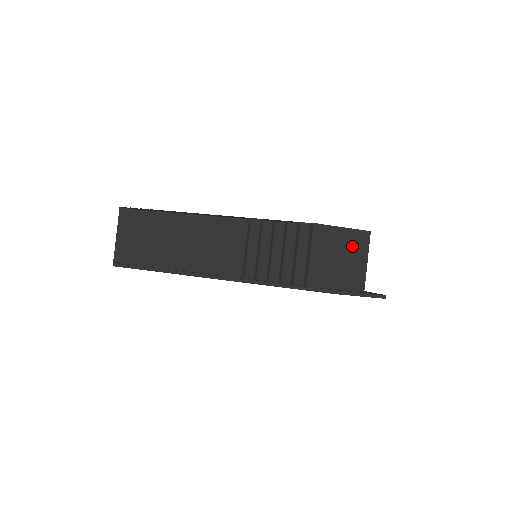
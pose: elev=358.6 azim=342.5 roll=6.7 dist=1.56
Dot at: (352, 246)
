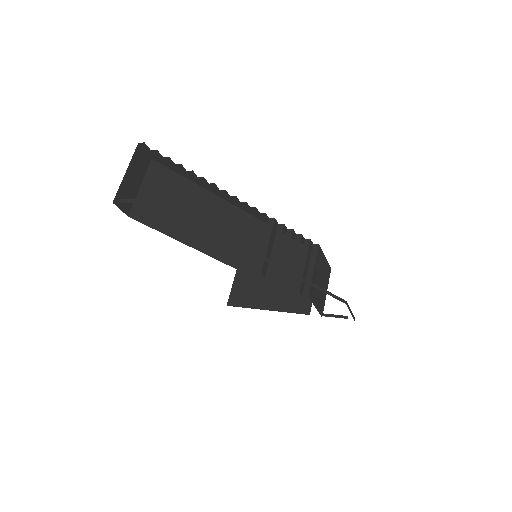
Dot at: (325, 275)
